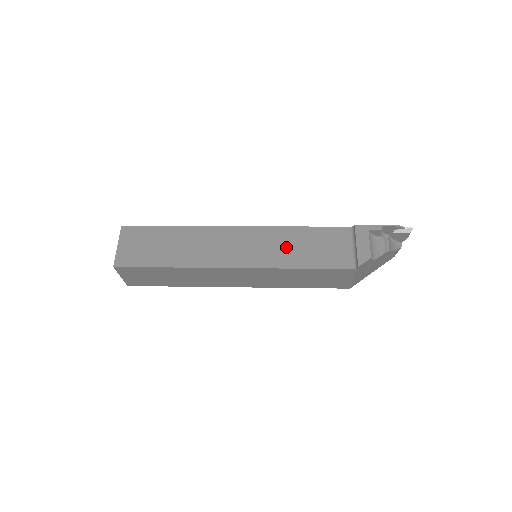
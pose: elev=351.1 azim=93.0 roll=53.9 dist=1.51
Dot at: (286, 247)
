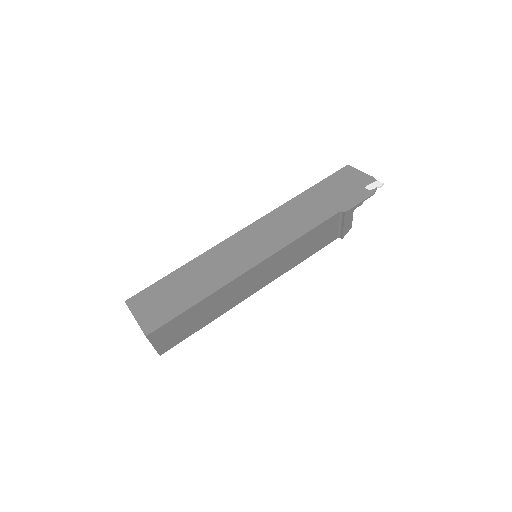
Dot at: (292, 256)
